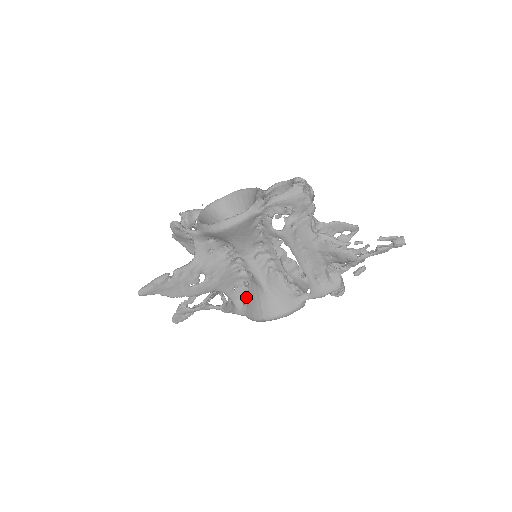
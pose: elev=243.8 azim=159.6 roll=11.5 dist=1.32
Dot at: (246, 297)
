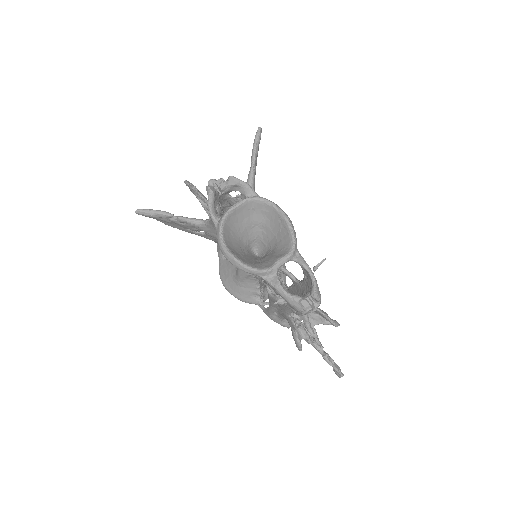
Dot at: occluded
